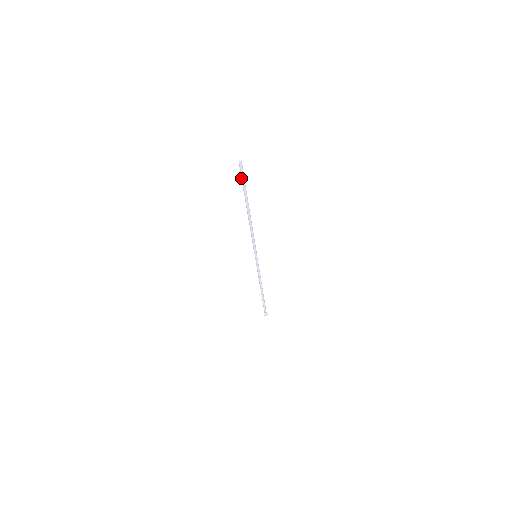
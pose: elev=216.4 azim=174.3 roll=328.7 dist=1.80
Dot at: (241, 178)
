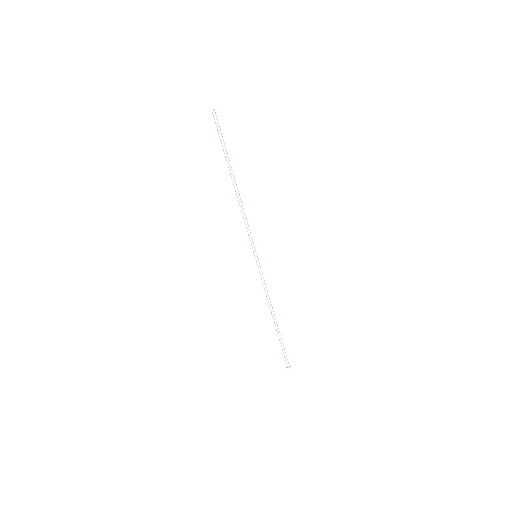
Dot at: occluded
